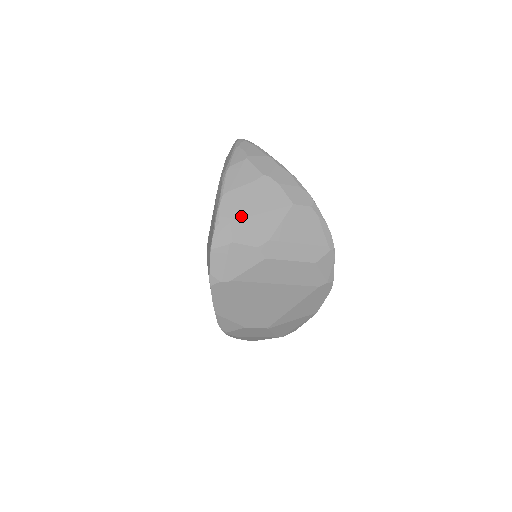
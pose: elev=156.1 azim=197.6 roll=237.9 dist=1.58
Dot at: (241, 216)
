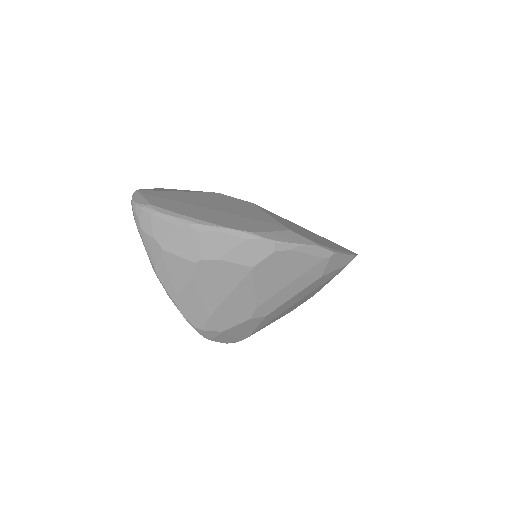
Dot at: (210, 312)
